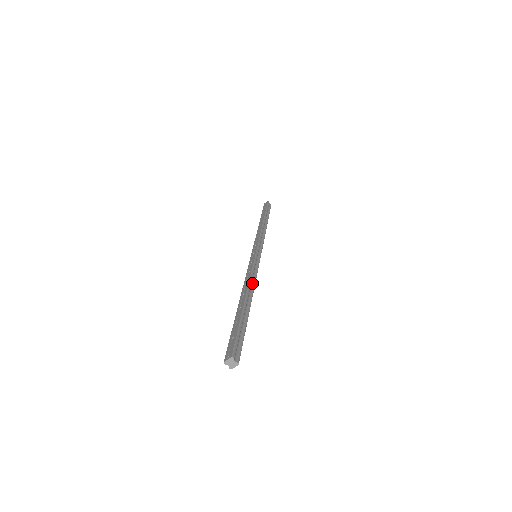
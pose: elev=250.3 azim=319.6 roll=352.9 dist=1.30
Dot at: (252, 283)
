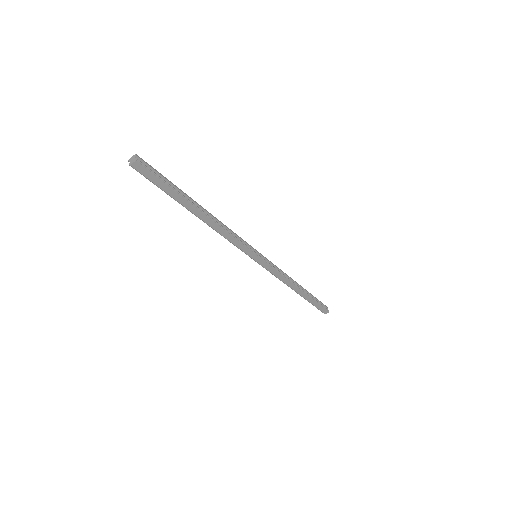
Dot at: (223, 227)
